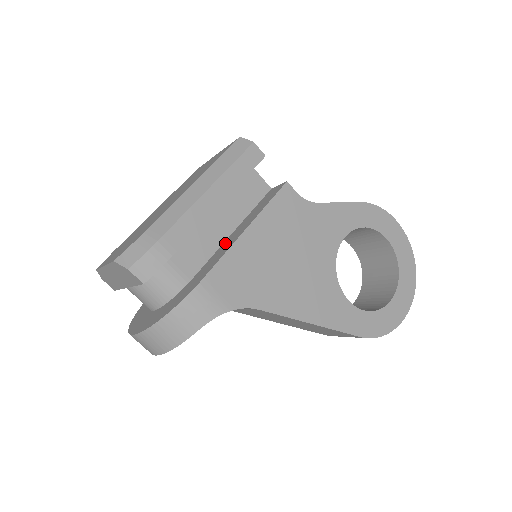
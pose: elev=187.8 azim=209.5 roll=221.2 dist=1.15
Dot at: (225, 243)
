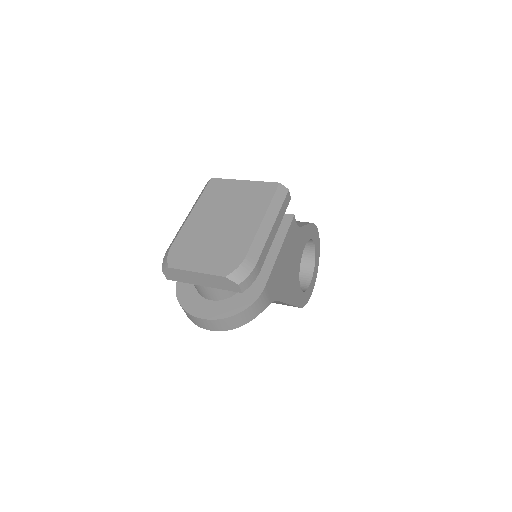
Dot at: occluded
